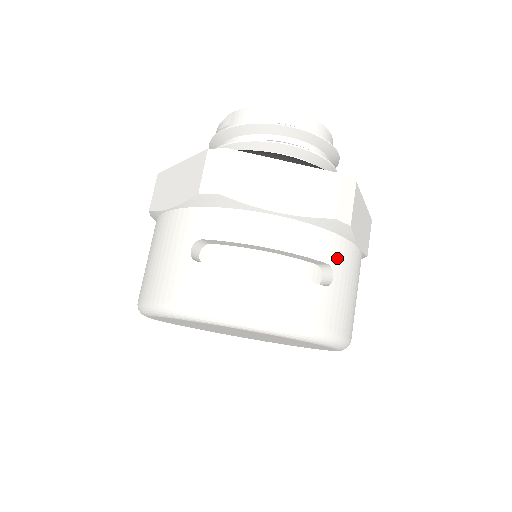
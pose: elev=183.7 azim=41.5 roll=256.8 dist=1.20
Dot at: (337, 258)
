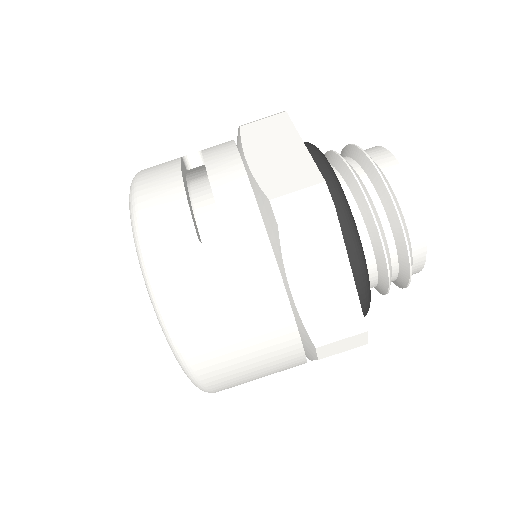
Dot at: (239, 241)
